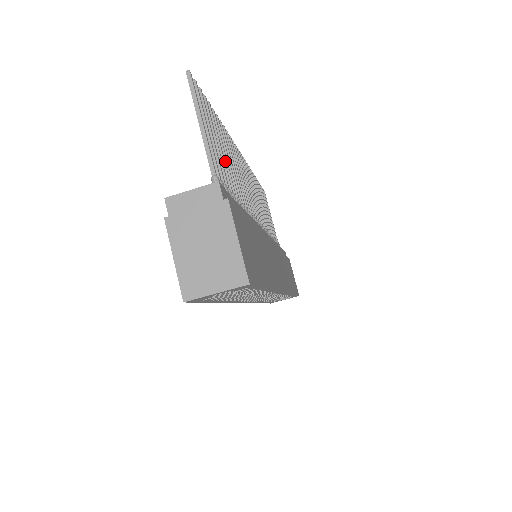
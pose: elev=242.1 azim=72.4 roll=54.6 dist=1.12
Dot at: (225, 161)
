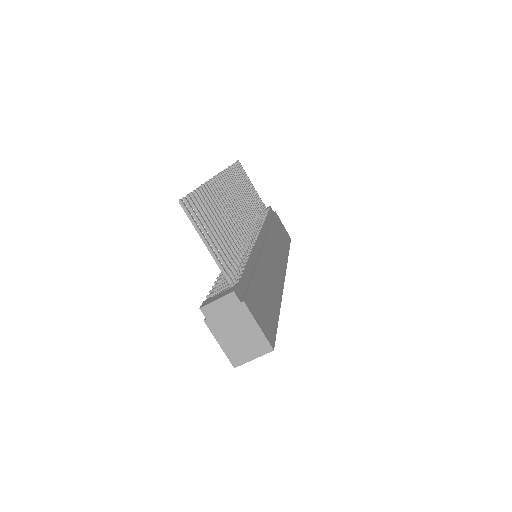
Dot at: (220, 229)
